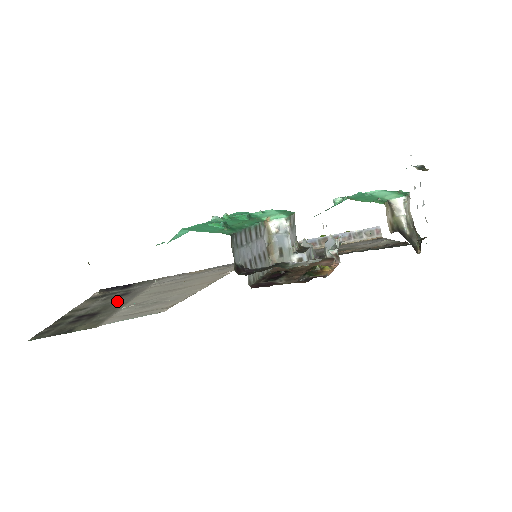
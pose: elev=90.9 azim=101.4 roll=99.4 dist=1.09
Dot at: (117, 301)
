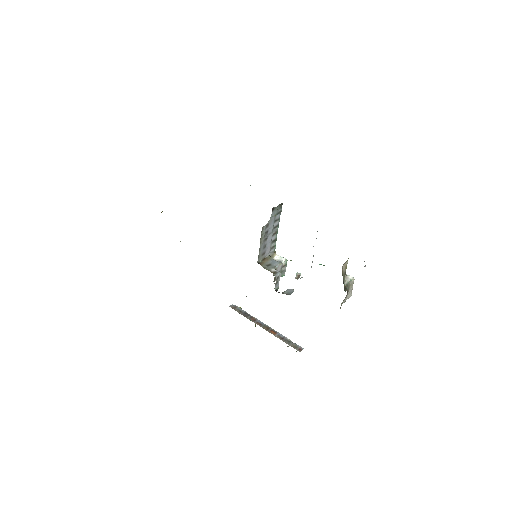
Dot at: occluded
